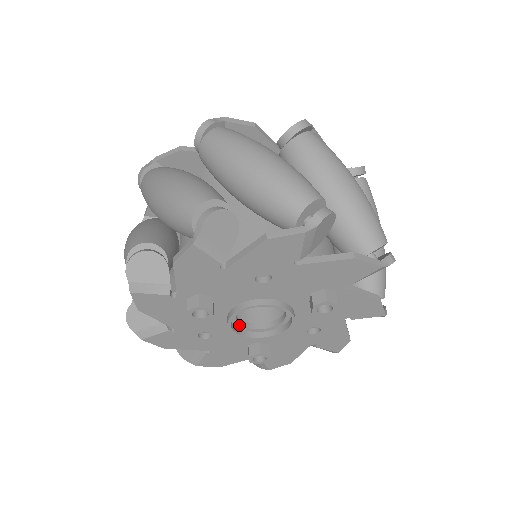
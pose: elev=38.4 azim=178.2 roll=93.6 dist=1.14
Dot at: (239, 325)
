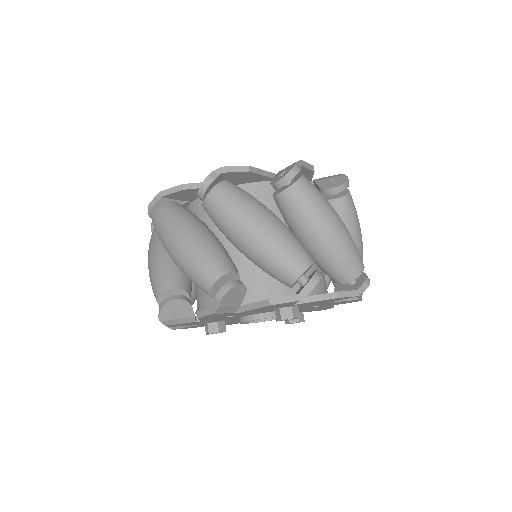
Dot at: occluded
